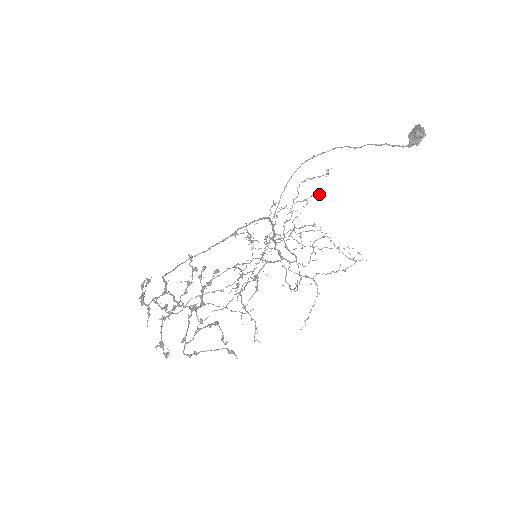
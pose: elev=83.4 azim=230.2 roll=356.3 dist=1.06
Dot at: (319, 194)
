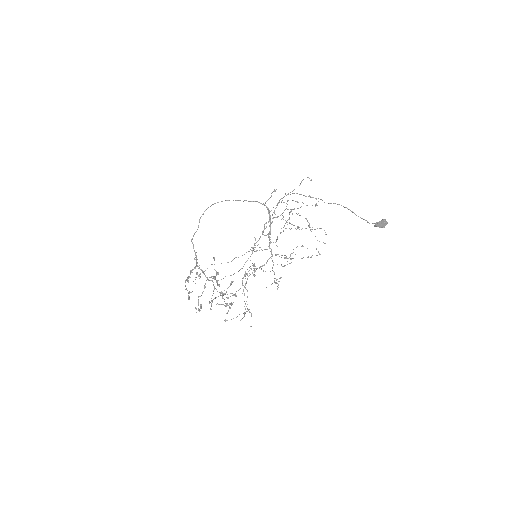
Dot at: (311, 180)
